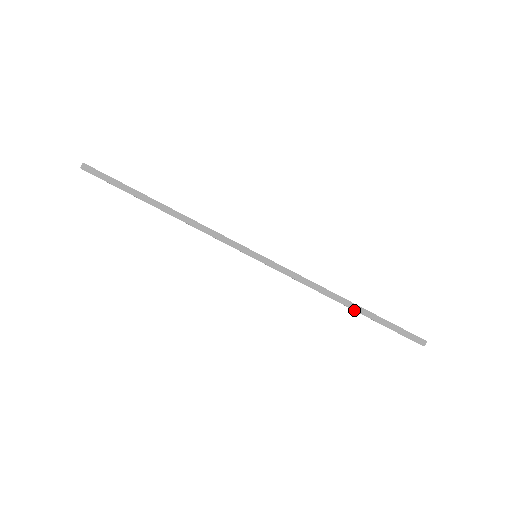
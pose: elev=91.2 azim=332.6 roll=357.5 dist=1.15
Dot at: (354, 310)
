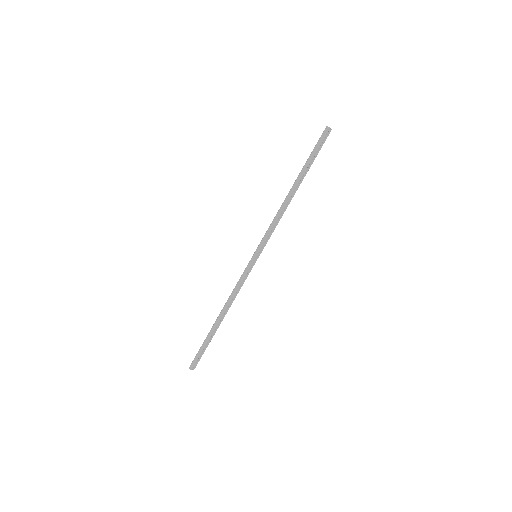
Dot at: (297, 183)
